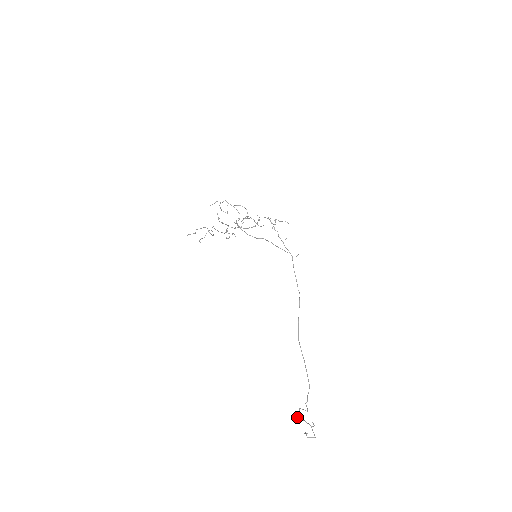
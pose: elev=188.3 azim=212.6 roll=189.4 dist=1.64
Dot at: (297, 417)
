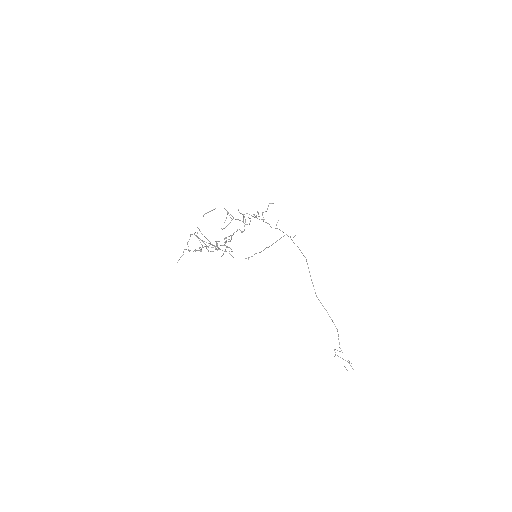
Dot at: occluded
